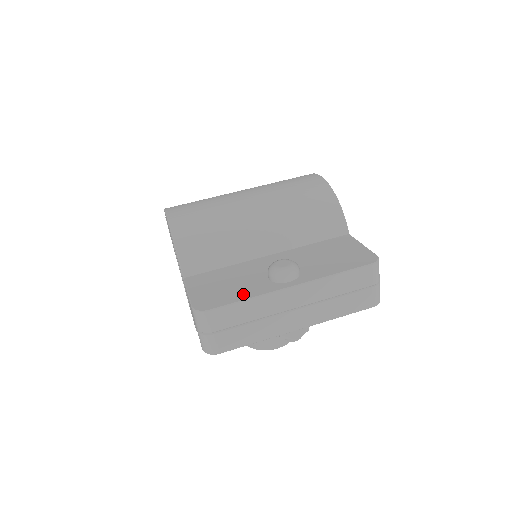
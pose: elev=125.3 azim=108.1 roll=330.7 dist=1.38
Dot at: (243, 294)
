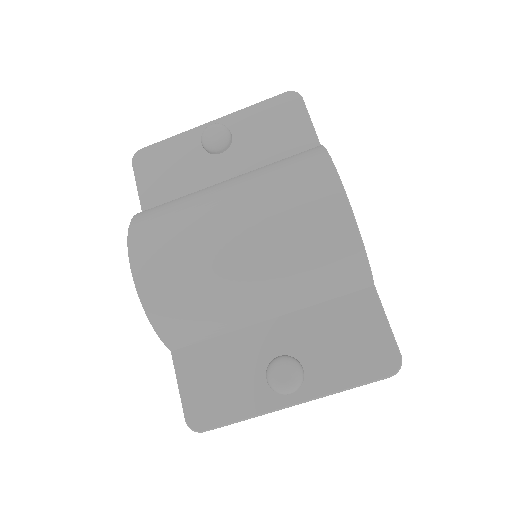
Dot at: (239, 408)
